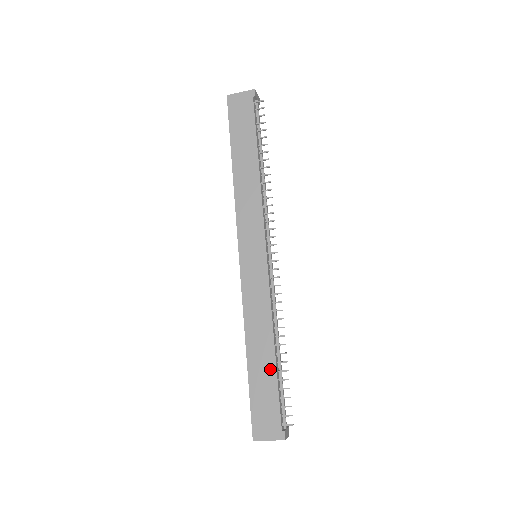
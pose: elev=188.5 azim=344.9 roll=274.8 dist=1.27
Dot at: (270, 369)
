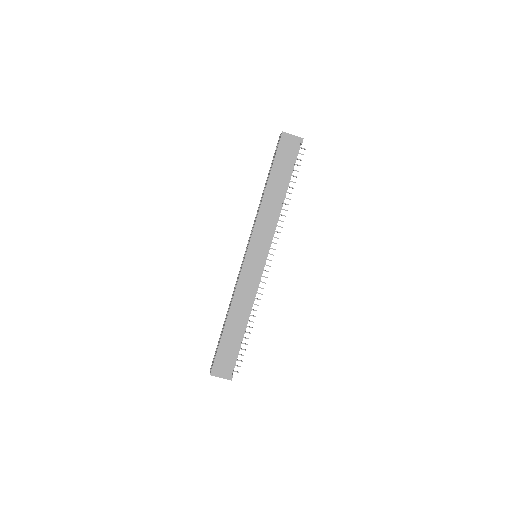
Dot at: (239, 335)
